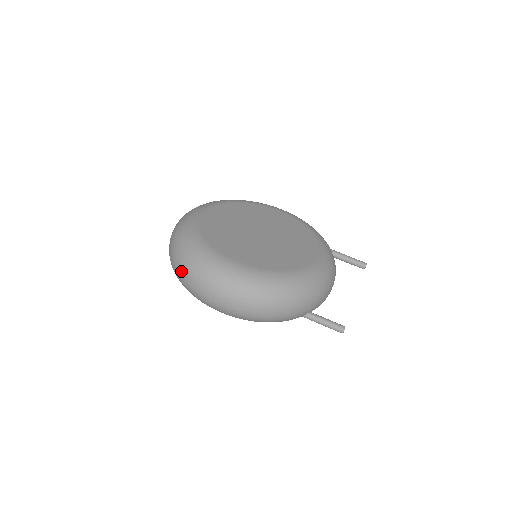
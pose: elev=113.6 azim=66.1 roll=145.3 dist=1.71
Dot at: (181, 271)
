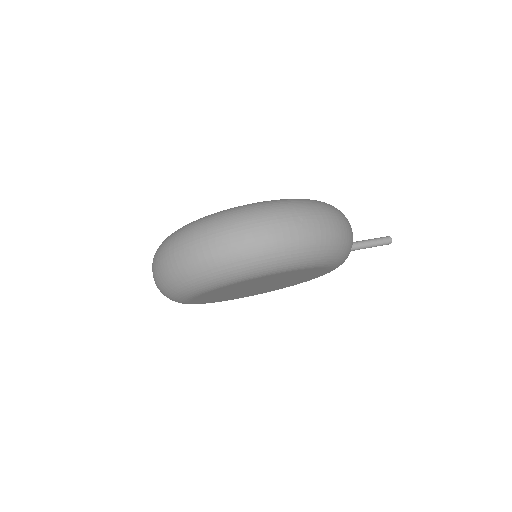
Dot at: (219, 238)
